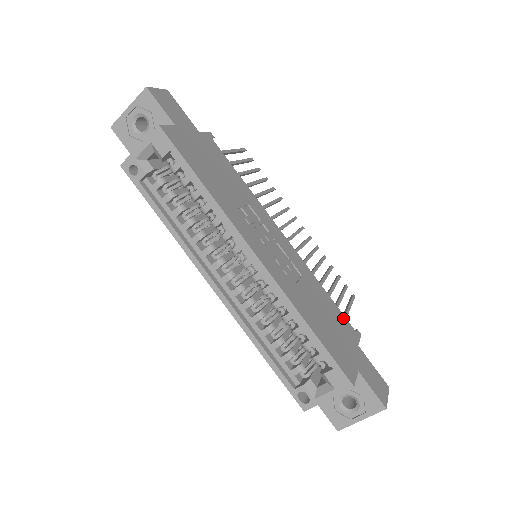
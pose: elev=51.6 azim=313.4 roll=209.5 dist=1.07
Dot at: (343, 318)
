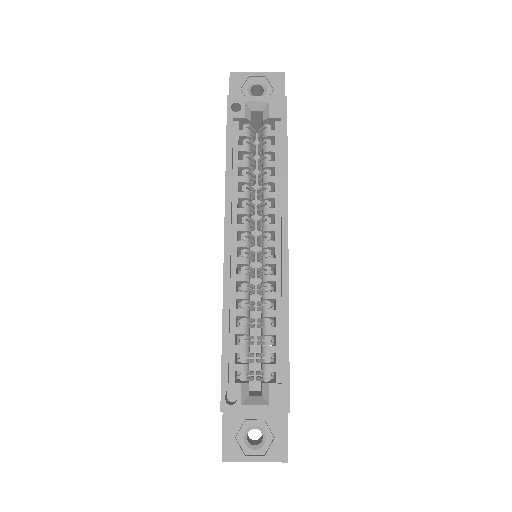
Dot at: occluded
